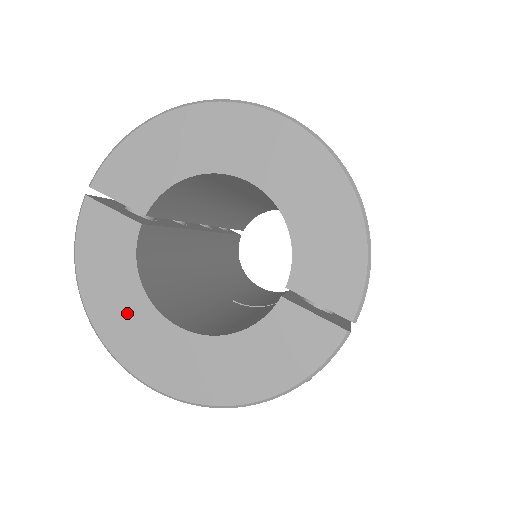
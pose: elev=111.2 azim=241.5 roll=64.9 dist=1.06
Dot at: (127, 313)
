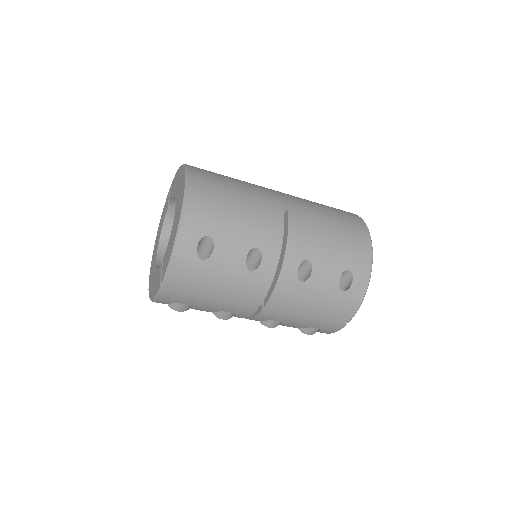
Dot at: (157, 242)
